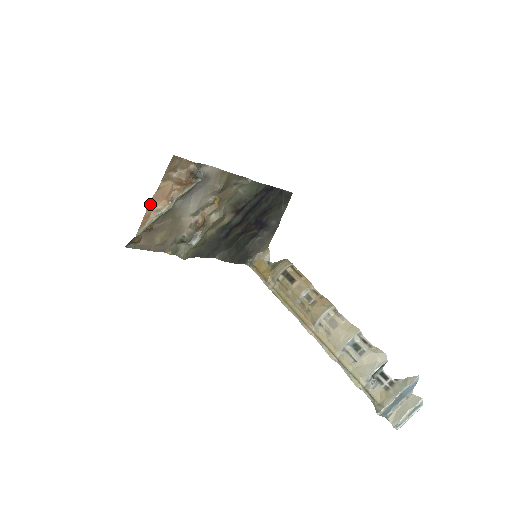
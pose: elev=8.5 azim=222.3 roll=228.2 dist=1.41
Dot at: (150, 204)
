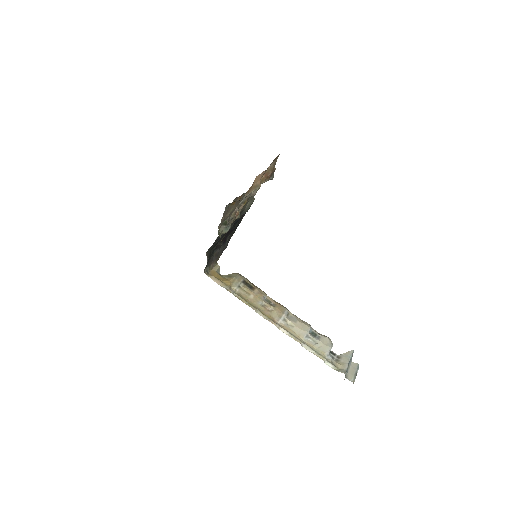
Dot at: (255, 178)
